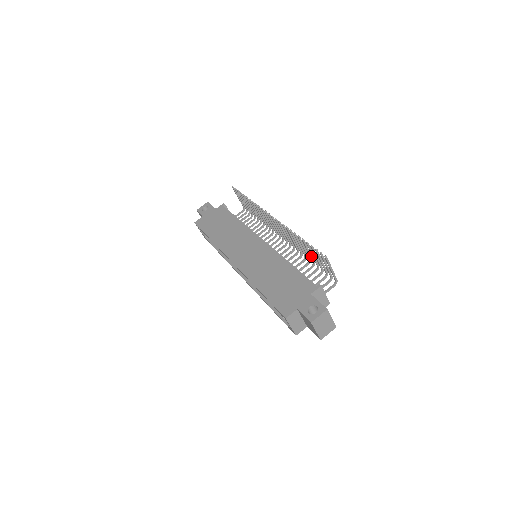
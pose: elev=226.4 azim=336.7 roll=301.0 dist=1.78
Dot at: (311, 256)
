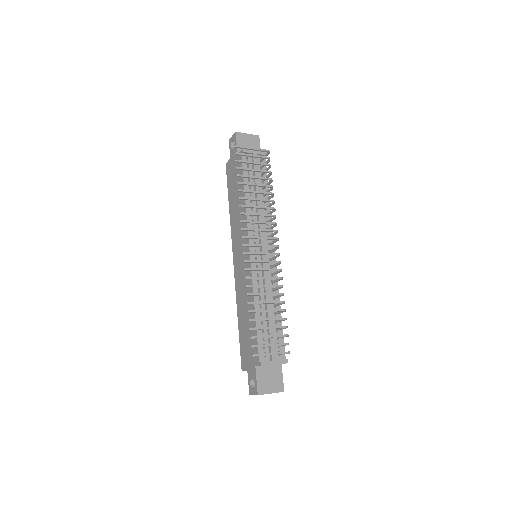
Dot at: (273, 311)
